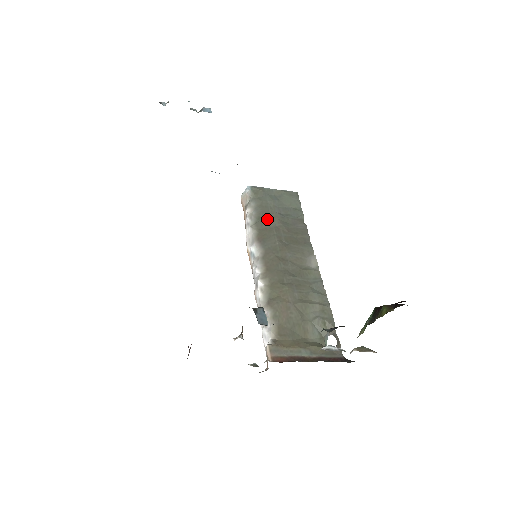
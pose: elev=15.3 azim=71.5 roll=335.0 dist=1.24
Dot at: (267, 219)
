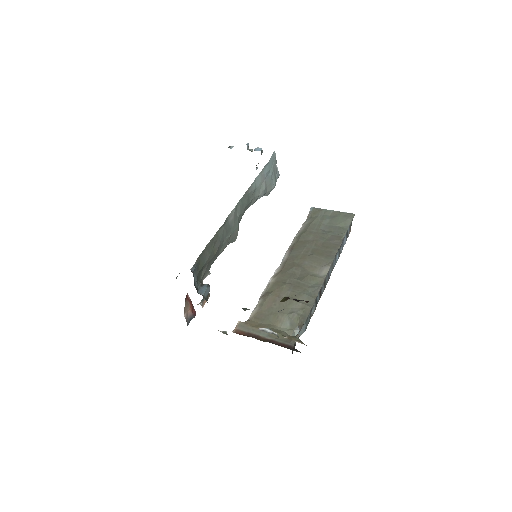
Dot at: (308, 234)
